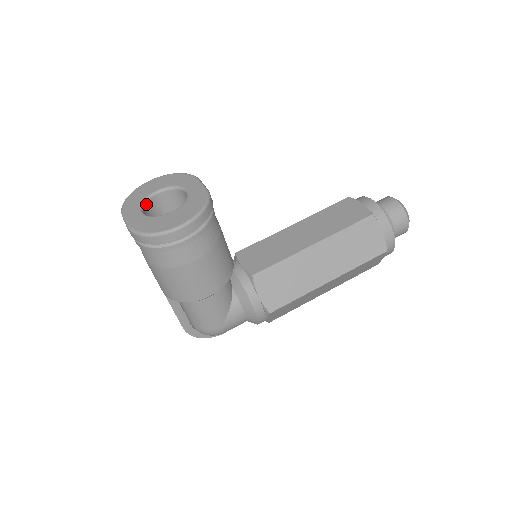
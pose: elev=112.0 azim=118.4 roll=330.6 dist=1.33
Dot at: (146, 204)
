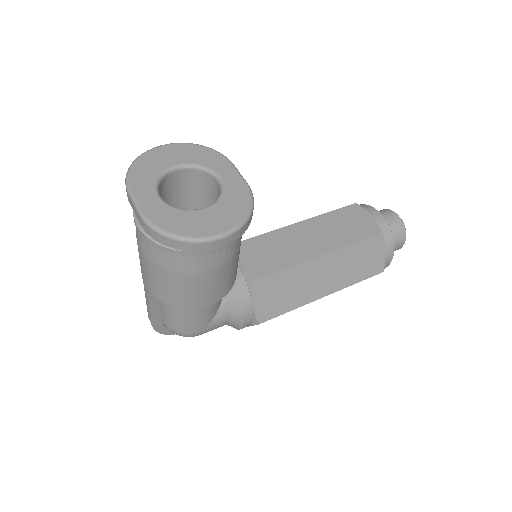
Dot at: (161, 182)
